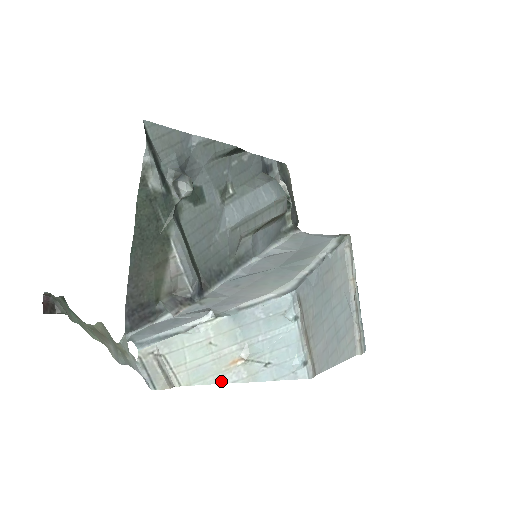
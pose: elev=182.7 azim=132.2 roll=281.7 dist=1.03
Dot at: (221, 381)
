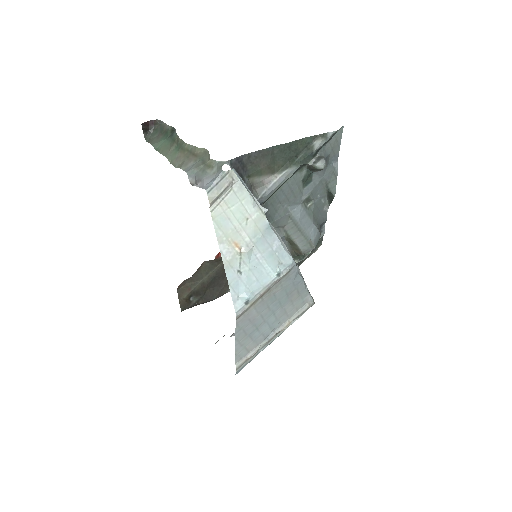
Dot at: (220, 242)
